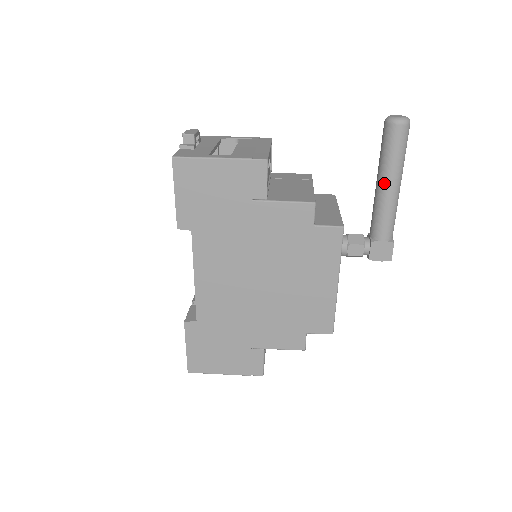
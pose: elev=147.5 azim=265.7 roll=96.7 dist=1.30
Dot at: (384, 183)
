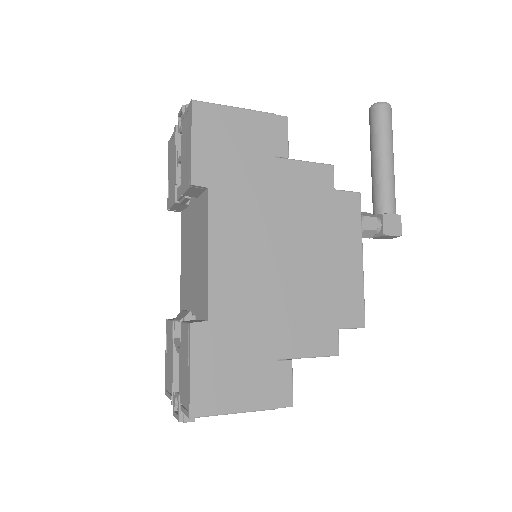
Dot at: (383, 156)
